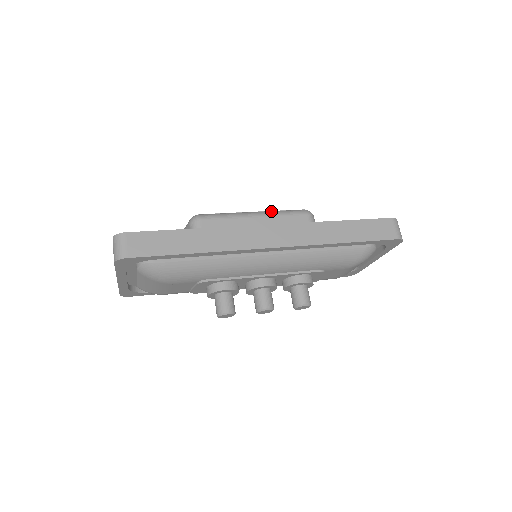
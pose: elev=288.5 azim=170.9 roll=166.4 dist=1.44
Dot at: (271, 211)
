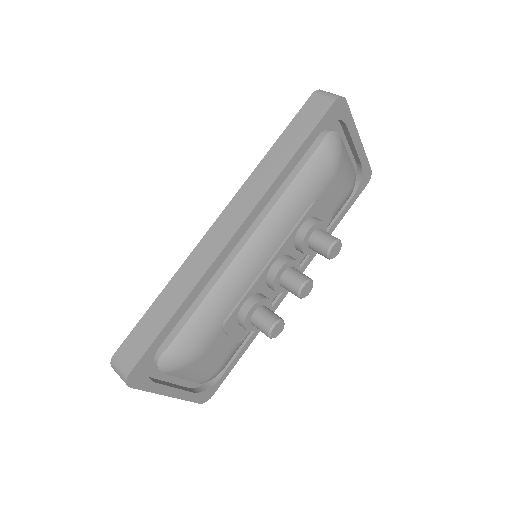
Dot at: occluded
